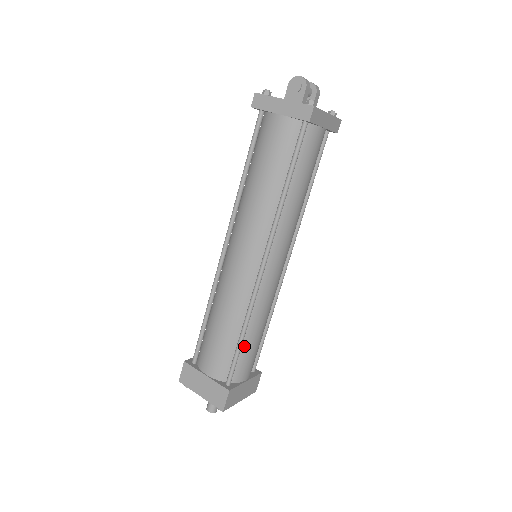
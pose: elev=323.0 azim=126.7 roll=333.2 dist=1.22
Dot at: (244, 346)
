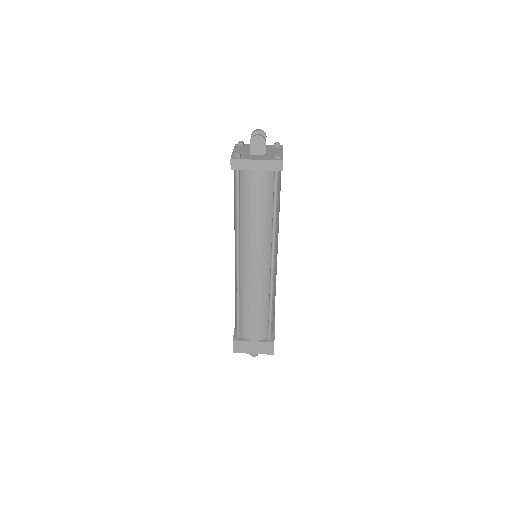
Dot at: occluded
